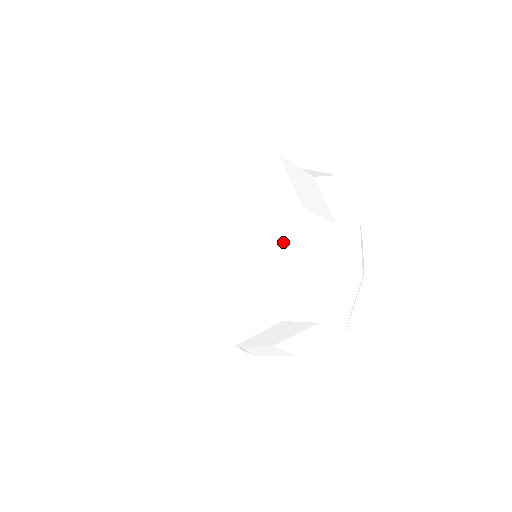
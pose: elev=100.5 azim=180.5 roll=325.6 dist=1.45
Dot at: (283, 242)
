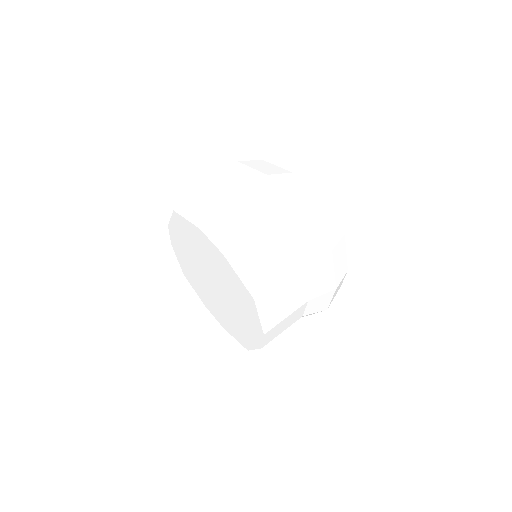
Dot at: (215, 255)
